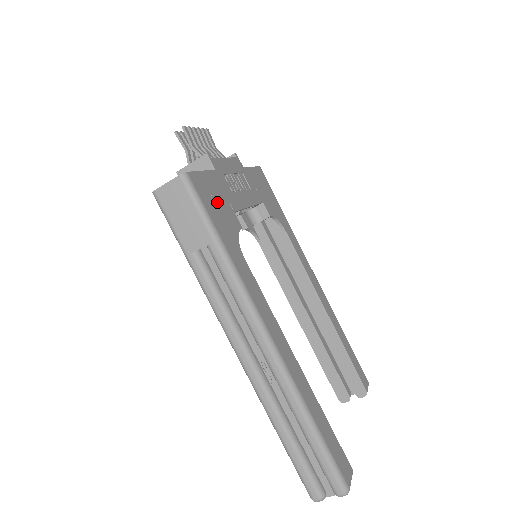
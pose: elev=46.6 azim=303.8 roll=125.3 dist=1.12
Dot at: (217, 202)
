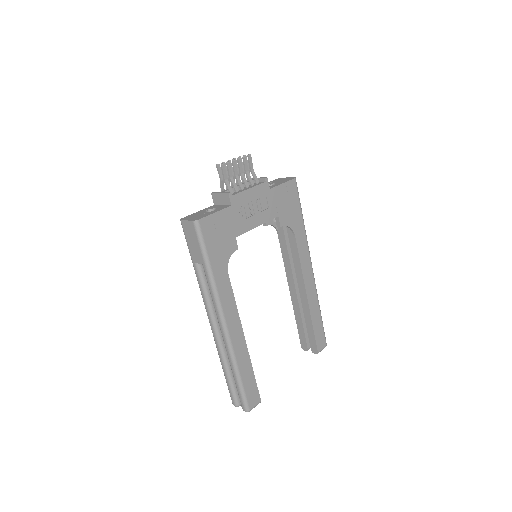
Dot at: (220, 235)
